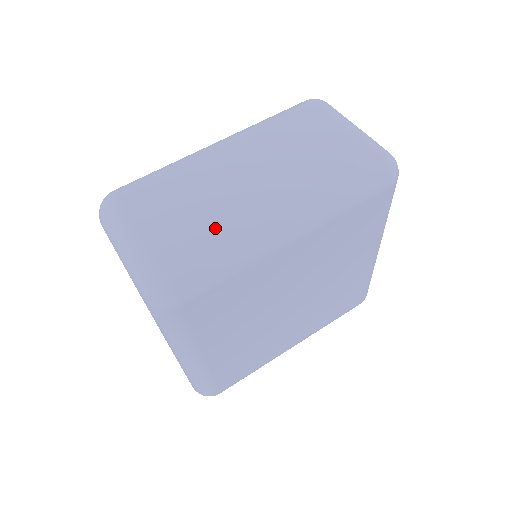
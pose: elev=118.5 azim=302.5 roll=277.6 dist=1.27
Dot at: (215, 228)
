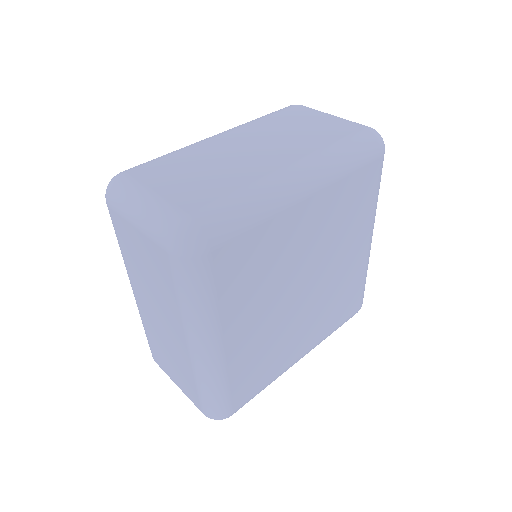
Dot at: (233, 182)
